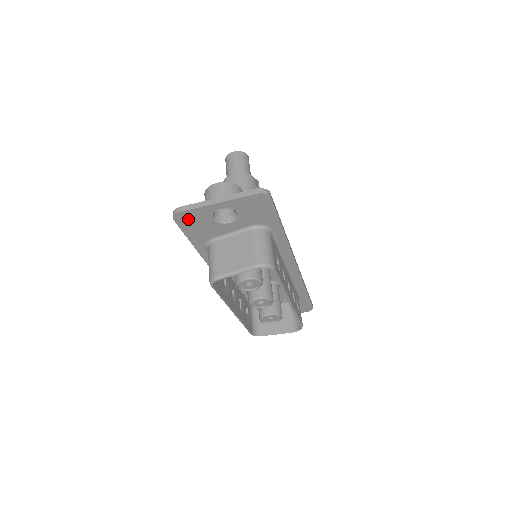
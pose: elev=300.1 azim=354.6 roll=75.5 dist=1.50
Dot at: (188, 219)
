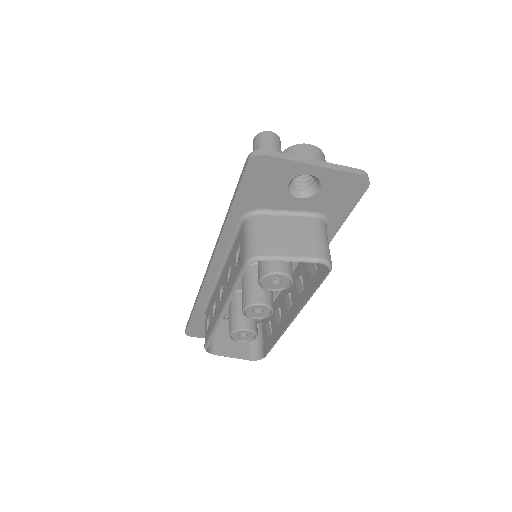
Dot at: (264, 170)
